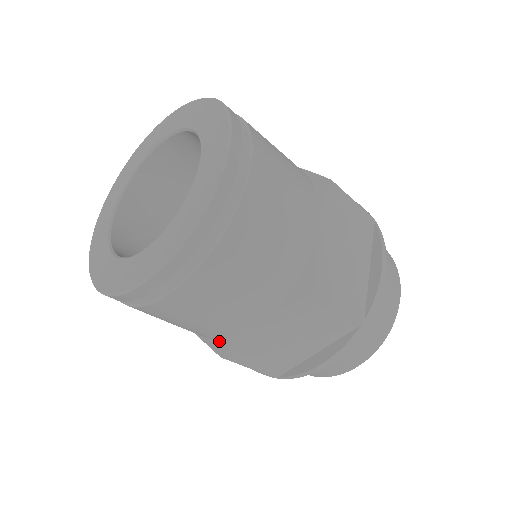
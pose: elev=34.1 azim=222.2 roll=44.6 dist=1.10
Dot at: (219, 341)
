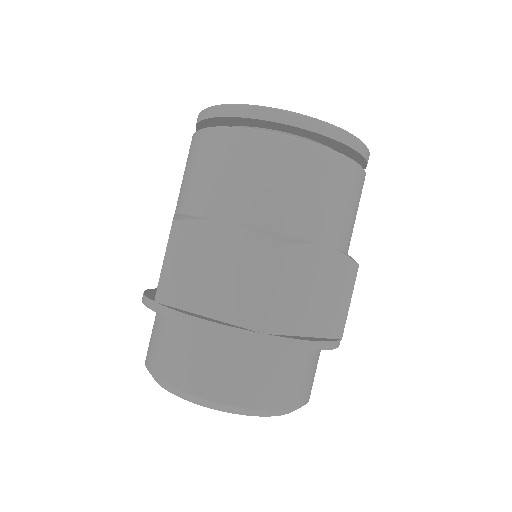
Dot at: (284, 236)
